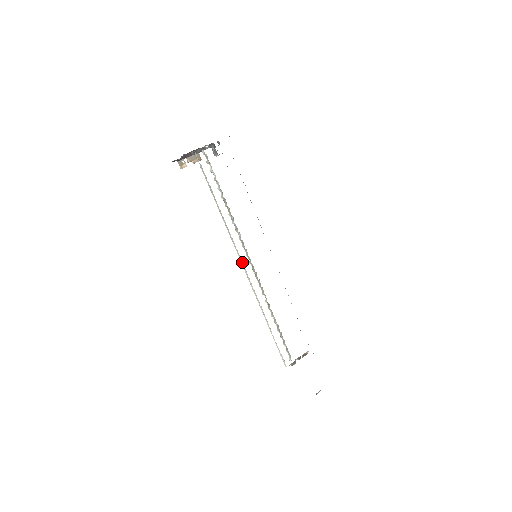
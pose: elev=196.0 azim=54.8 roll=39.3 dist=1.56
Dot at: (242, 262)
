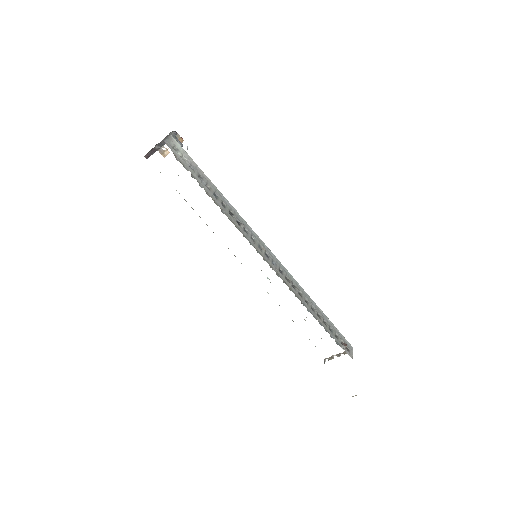
Dot at: occluded
